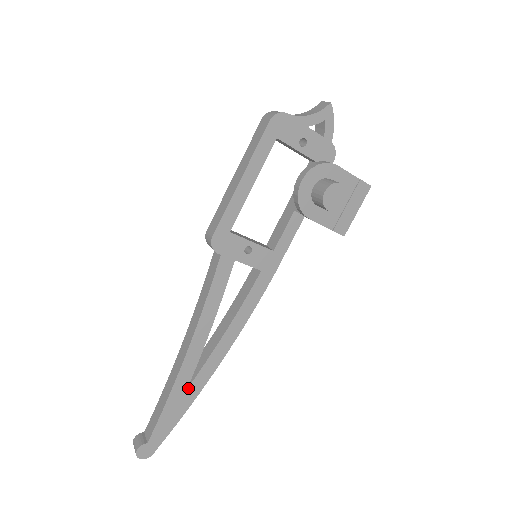
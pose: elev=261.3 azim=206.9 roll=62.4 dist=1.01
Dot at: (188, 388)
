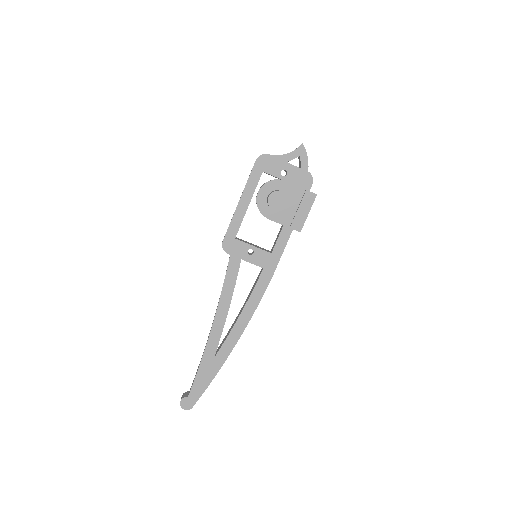
Dot at: (215, 357)
